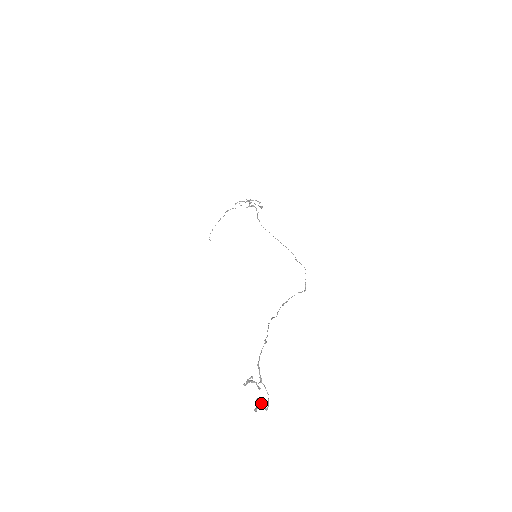
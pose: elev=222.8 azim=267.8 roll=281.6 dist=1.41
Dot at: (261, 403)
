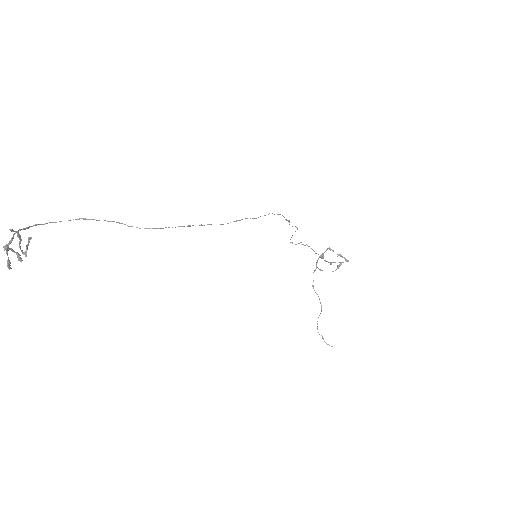
Dot at: (9, 248)
